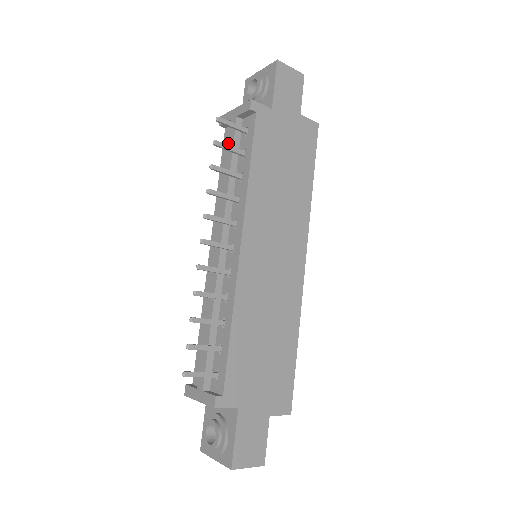
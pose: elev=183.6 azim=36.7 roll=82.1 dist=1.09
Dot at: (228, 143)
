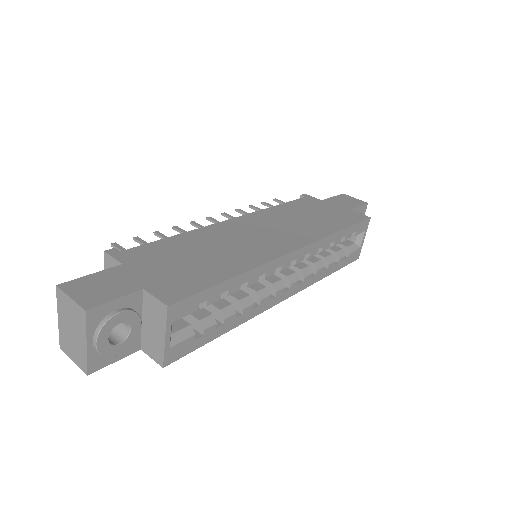
Dot at: occluded
